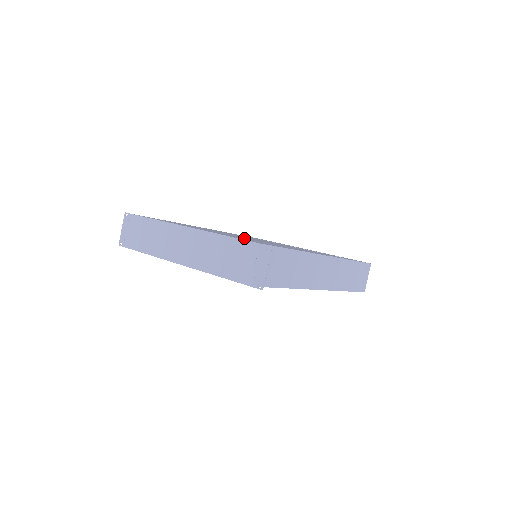
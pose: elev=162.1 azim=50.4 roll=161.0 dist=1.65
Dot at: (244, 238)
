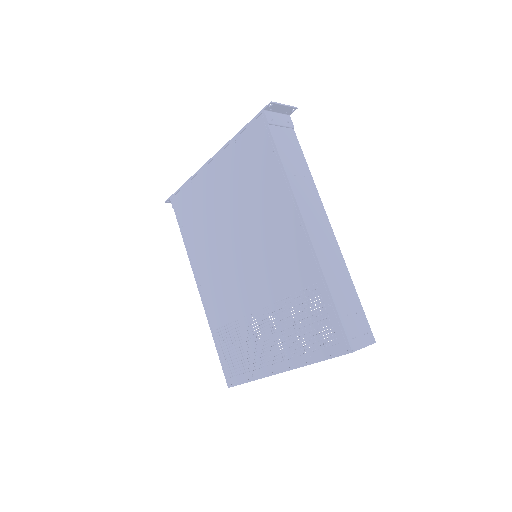
Dot at: occluded
